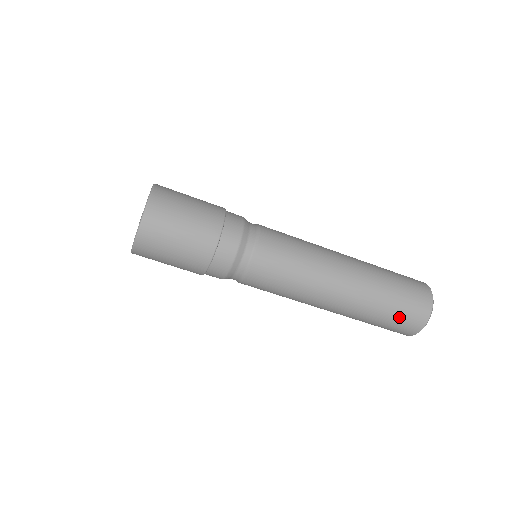
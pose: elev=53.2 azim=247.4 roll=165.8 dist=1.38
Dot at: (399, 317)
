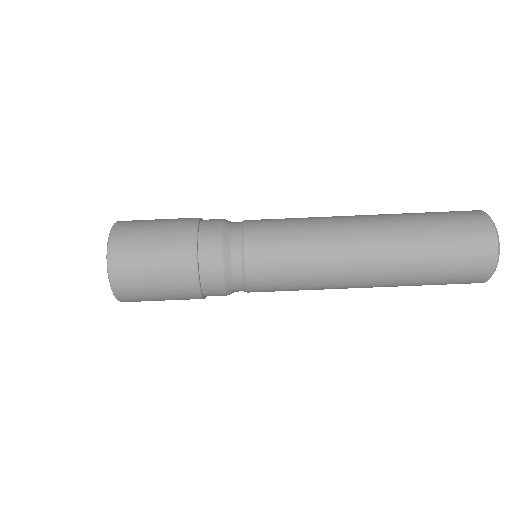
Dot at: (453, 225)
